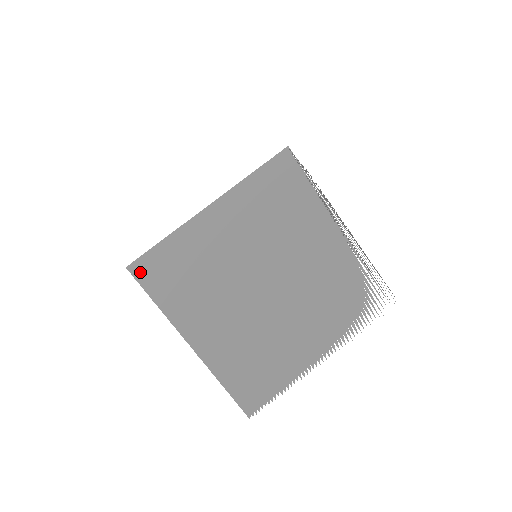
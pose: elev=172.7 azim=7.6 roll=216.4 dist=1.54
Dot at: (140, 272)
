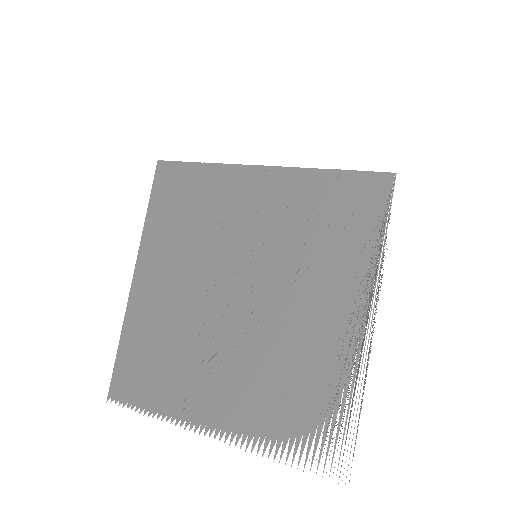
Dot at: (162, 175)
